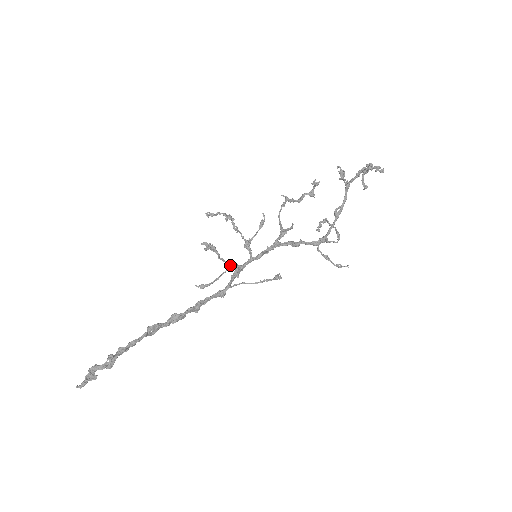
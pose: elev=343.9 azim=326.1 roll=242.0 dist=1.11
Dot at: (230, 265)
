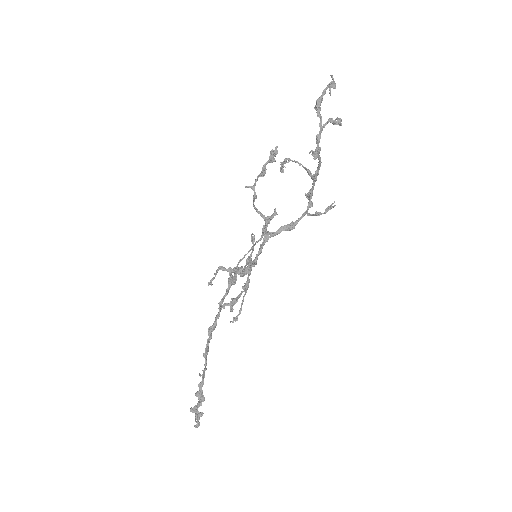
Dot at: (246, 288)
